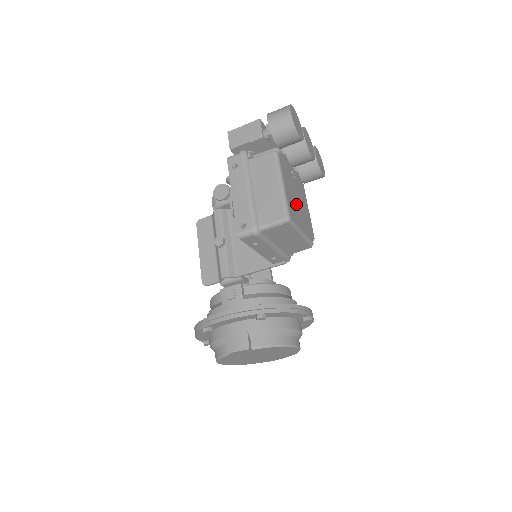
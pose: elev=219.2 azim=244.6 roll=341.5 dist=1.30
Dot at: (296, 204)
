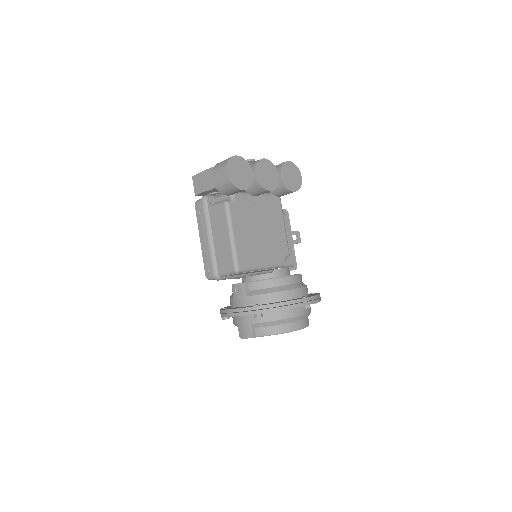
Dot at: (256, 241)
